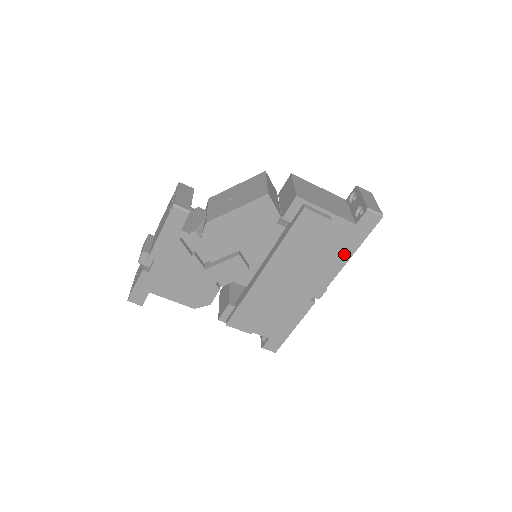
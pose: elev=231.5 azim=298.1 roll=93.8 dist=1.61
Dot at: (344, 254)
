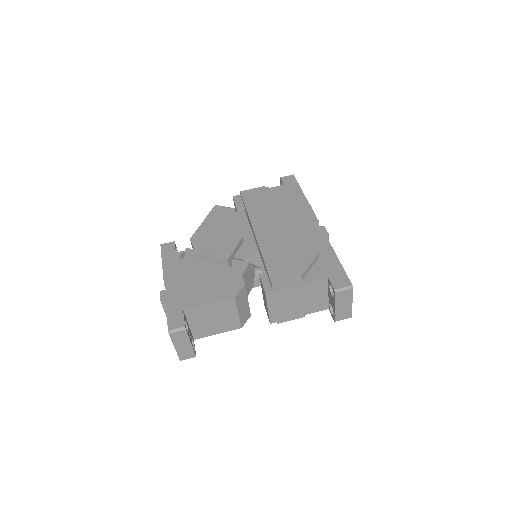
Dot at: (299, 198)
